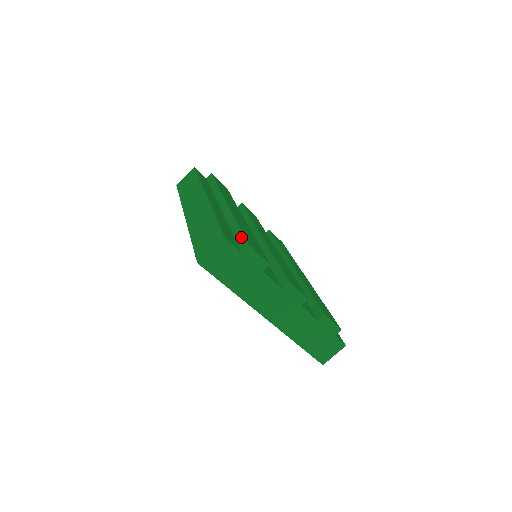
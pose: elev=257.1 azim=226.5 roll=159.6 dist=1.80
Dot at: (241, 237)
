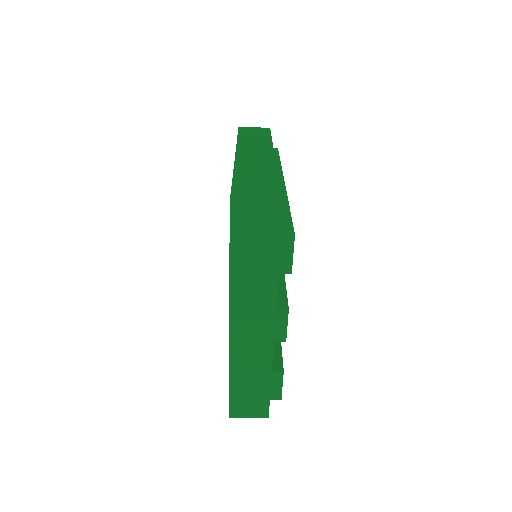
Dot at: (288, 221)
